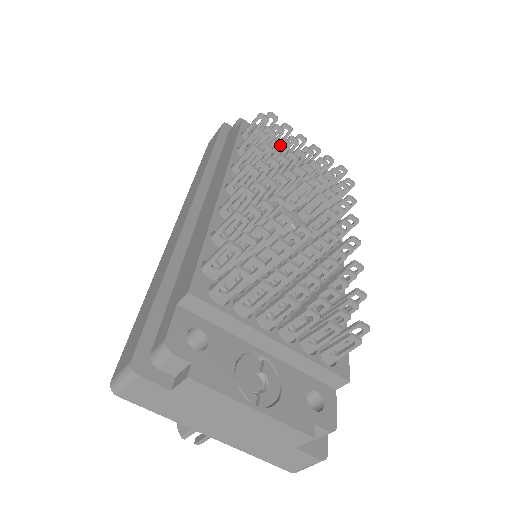
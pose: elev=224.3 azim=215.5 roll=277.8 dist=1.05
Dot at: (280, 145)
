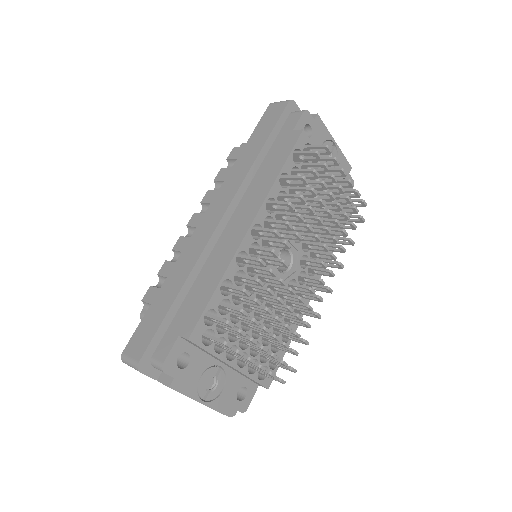
Dot at: (316, 194)
